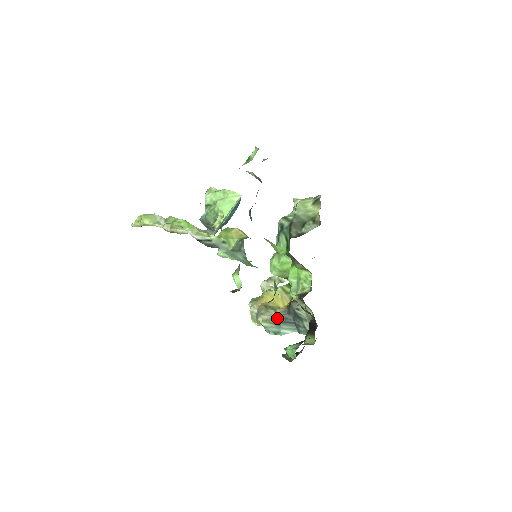
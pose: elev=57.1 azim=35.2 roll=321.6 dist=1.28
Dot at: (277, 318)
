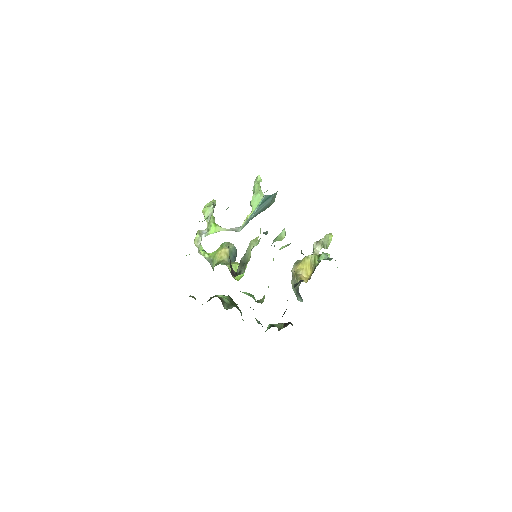
Dot at: (296, 287)
